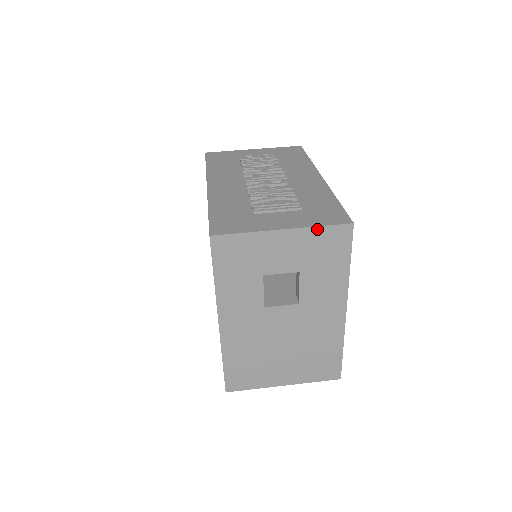
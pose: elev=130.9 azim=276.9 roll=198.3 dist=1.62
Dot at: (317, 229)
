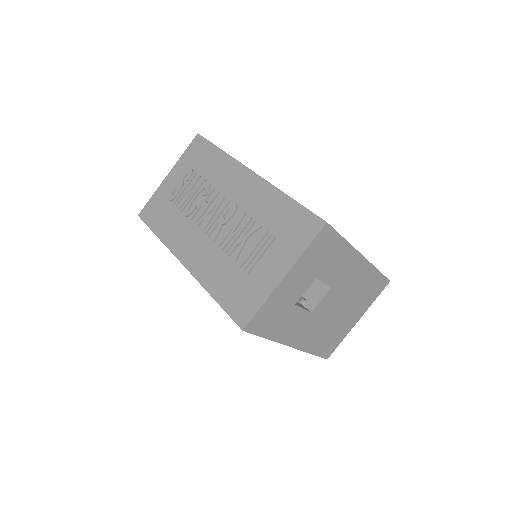
Dot at: (306, 252)
